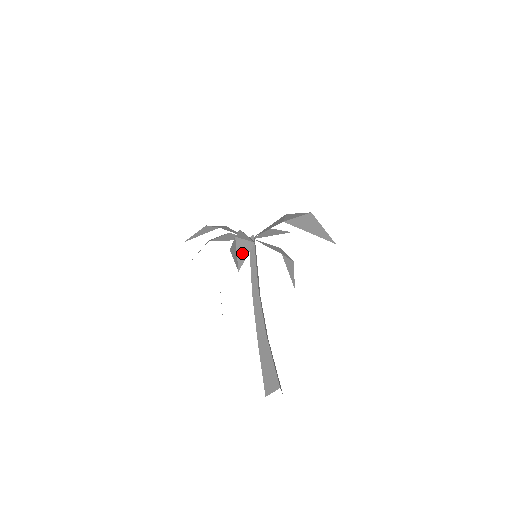
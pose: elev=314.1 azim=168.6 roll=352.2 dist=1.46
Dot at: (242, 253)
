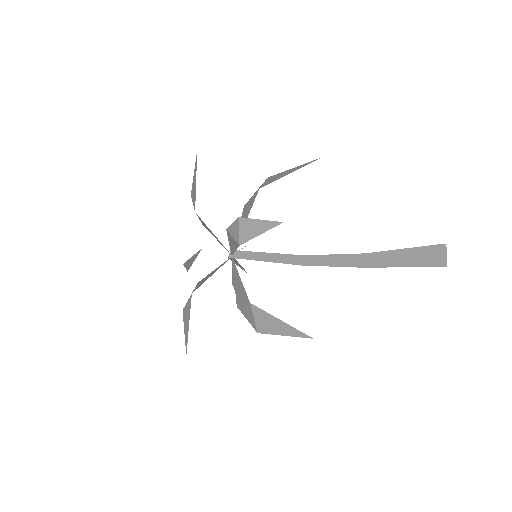
Dot at: occluded
